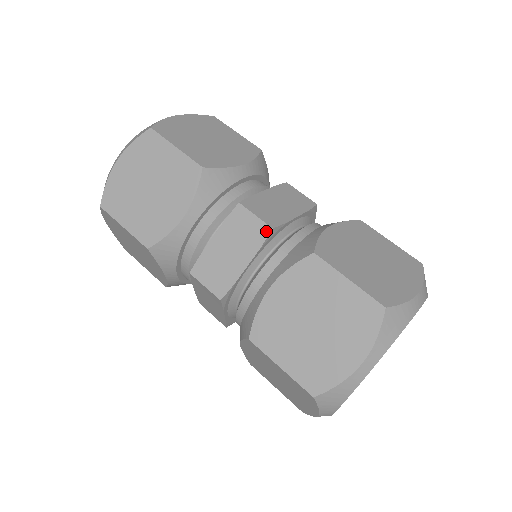
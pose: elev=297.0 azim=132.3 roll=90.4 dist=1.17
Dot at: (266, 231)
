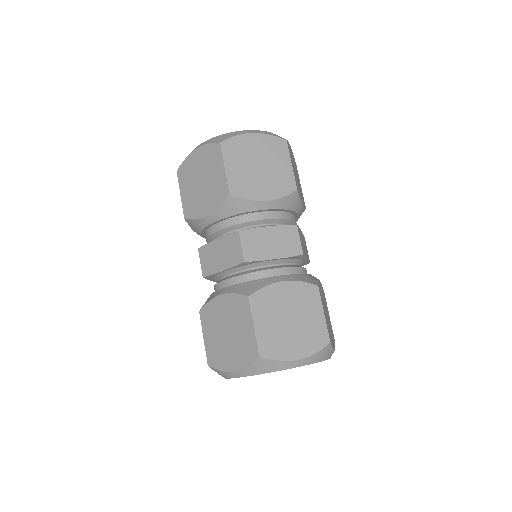
Dot at: (299, 252)
